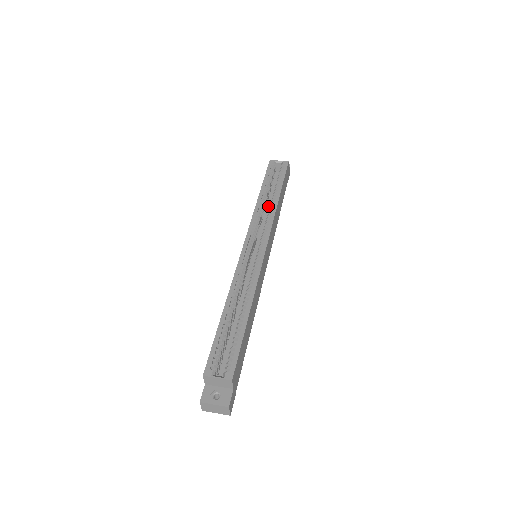
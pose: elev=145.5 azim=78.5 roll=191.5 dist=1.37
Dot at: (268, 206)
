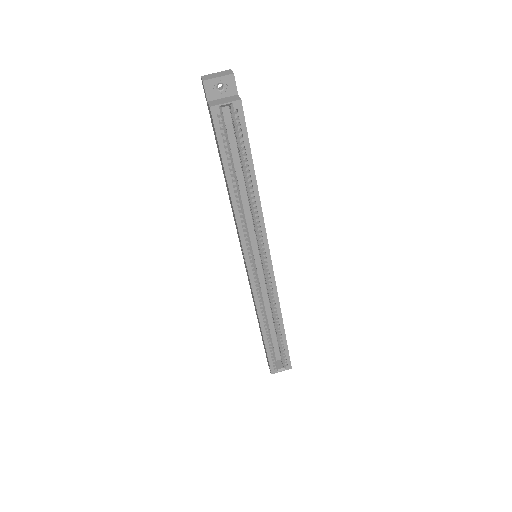
Dot at: (239, 184)
